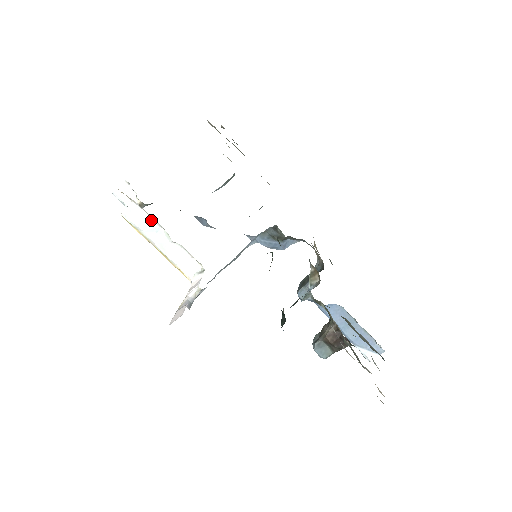
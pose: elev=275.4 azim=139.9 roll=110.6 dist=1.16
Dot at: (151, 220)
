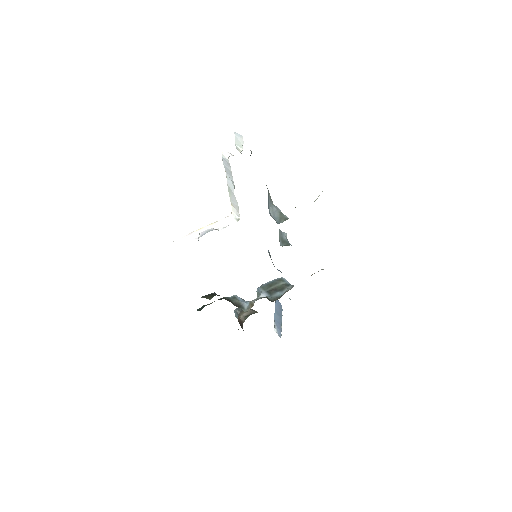
Dot at: occluded
